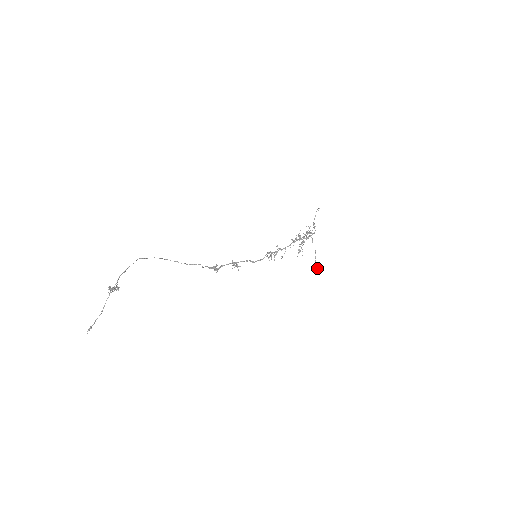
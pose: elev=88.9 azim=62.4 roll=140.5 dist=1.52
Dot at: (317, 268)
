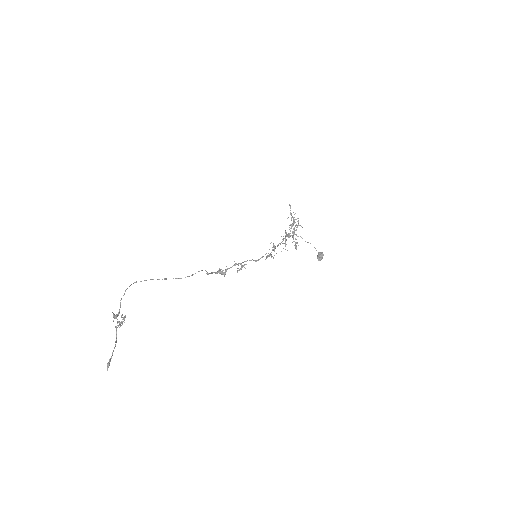
Dot at: (322, 254)
